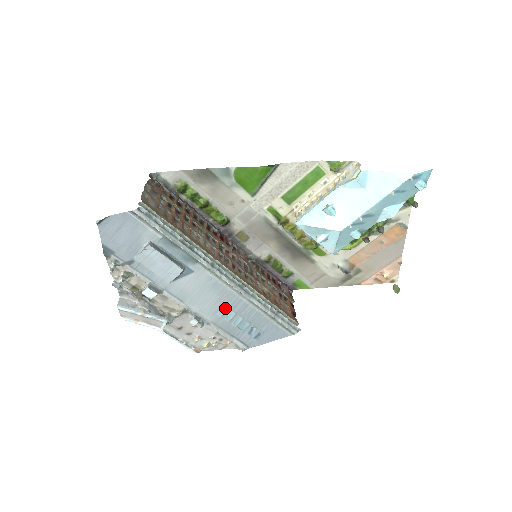
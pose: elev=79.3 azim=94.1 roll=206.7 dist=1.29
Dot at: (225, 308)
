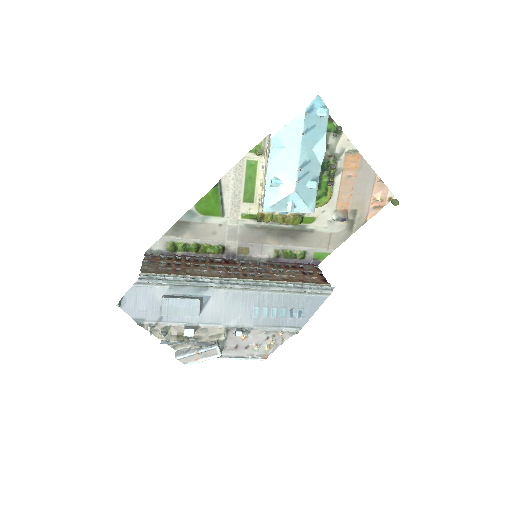
Dot at: (256, 309)
